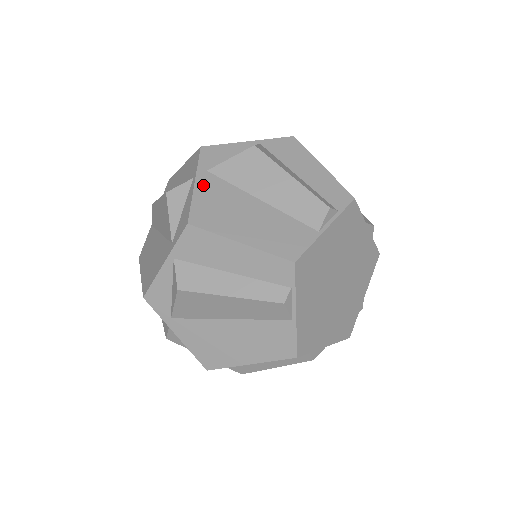
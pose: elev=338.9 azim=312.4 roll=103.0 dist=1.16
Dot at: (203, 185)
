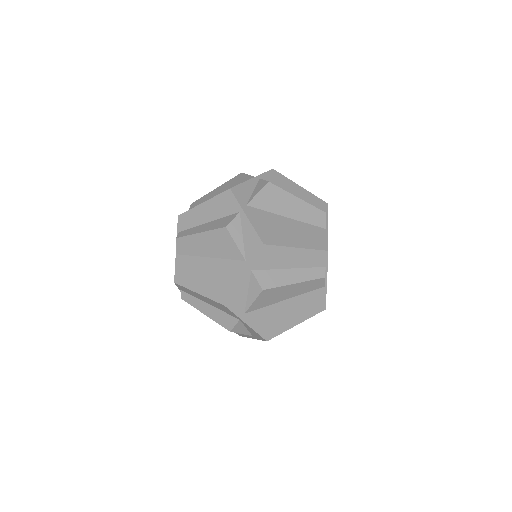
Dot at: (252, 216)
